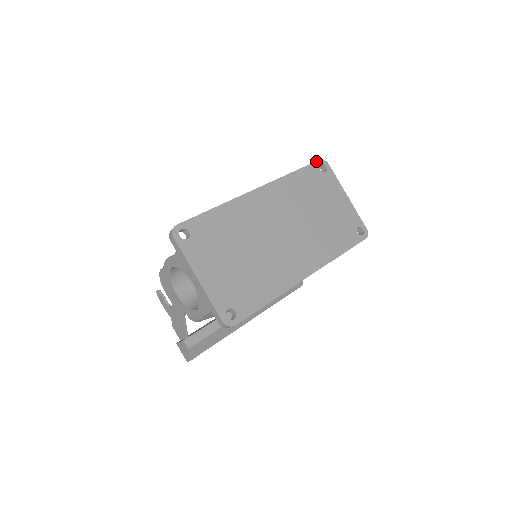
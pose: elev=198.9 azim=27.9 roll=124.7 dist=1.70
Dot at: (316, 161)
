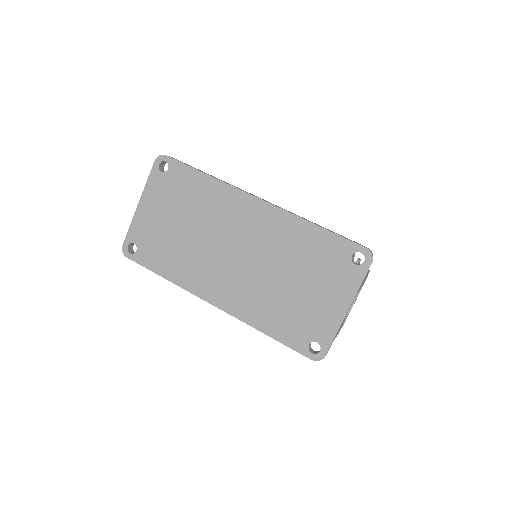
Dot at: (359, 244)
